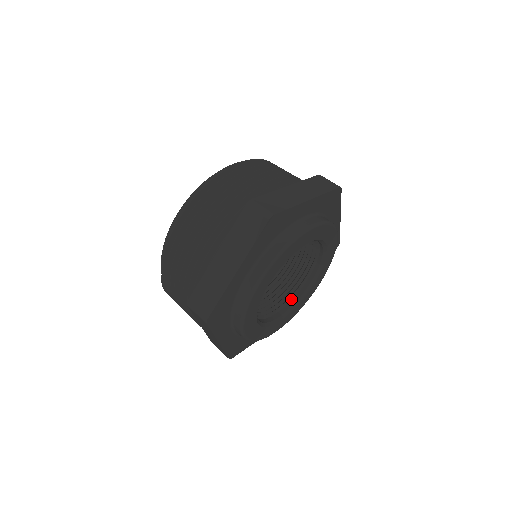
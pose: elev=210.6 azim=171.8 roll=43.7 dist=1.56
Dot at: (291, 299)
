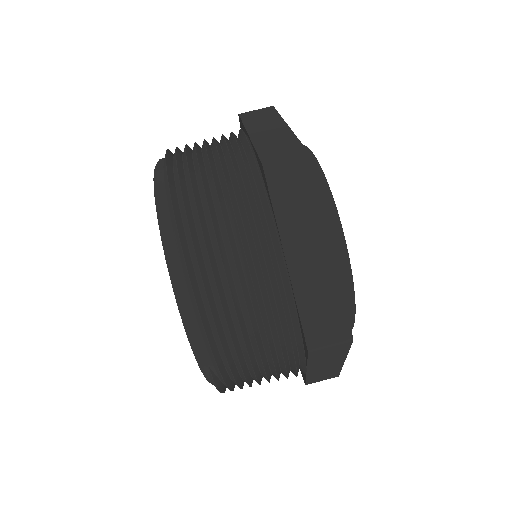
Dot at: occluded
